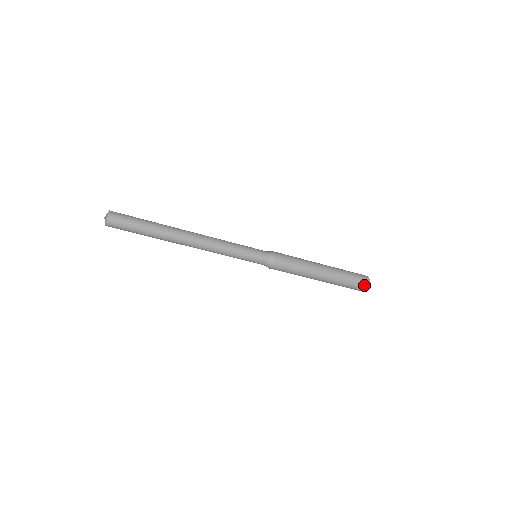
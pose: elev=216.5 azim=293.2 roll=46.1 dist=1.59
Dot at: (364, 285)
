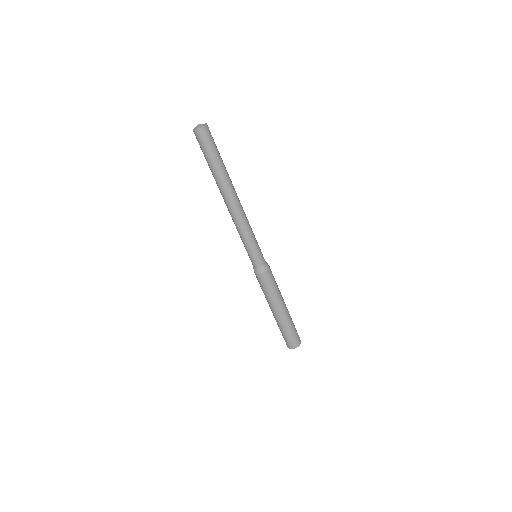
Dot at: (293, 345)
